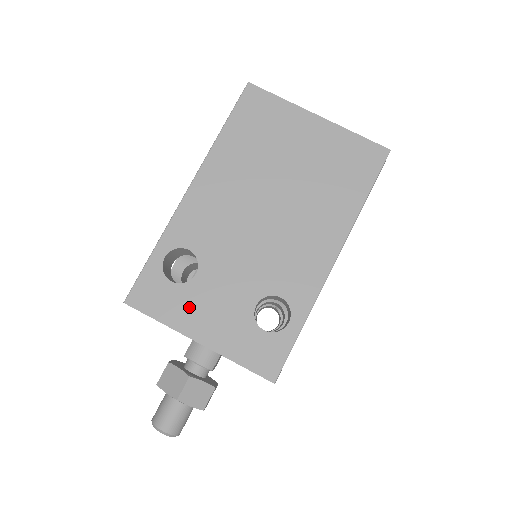
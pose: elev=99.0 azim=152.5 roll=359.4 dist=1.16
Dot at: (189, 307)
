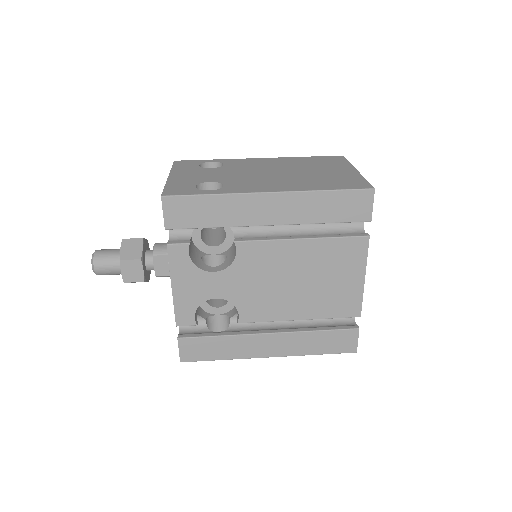
Dot at: (189, 171)
